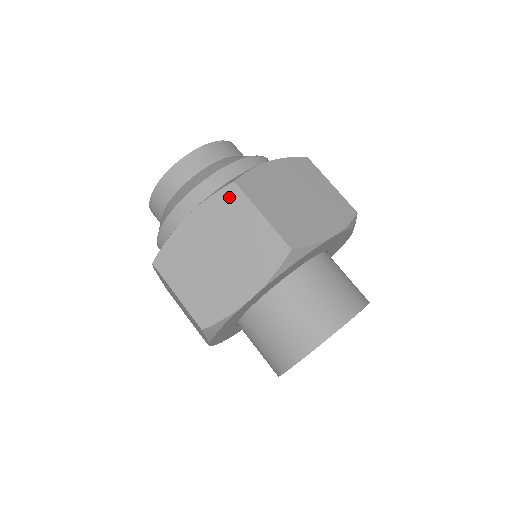
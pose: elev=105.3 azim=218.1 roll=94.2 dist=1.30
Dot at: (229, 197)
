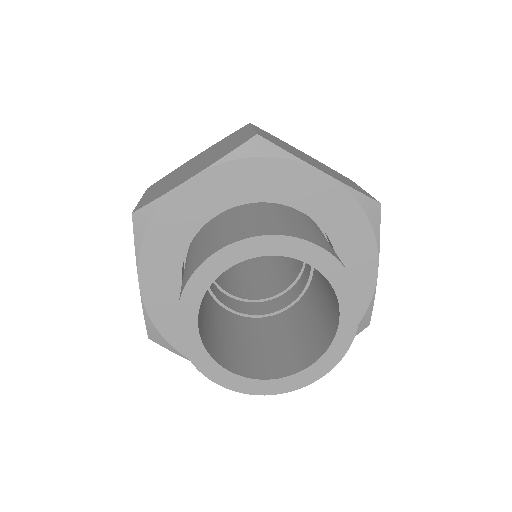
Dot at: (238, 131)
